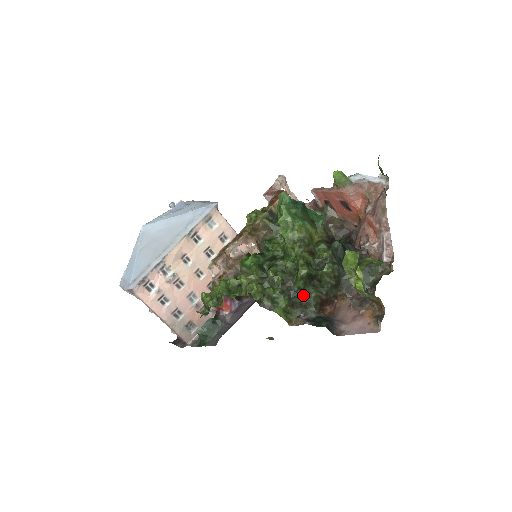
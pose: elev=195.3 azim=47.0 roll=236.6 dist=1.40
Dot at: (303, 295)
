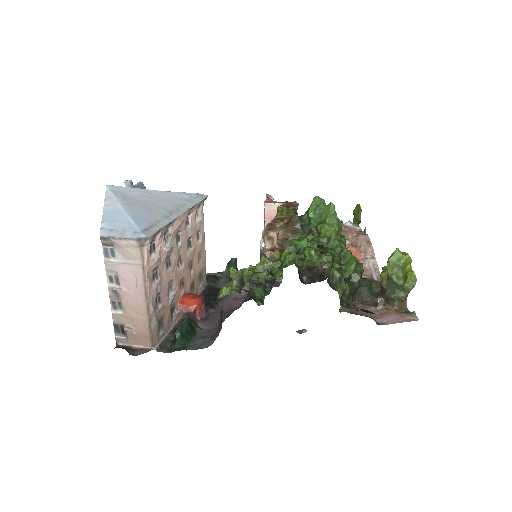
Dot at: (348, 285)
